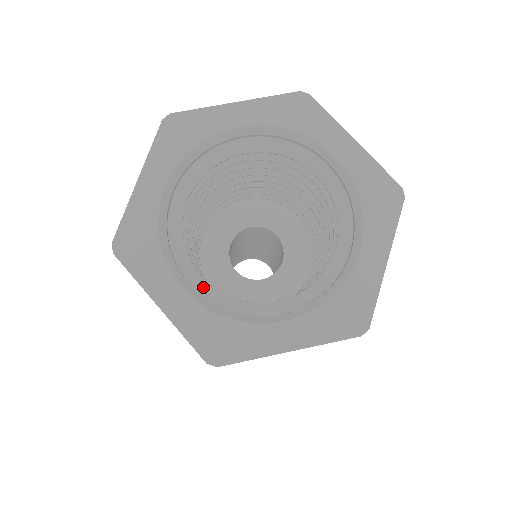
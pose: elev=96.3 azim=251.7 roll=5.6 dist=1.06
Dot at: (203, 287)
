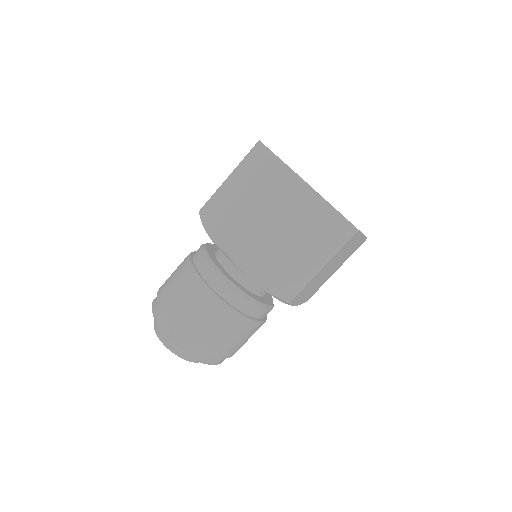
Dot at: occluded
